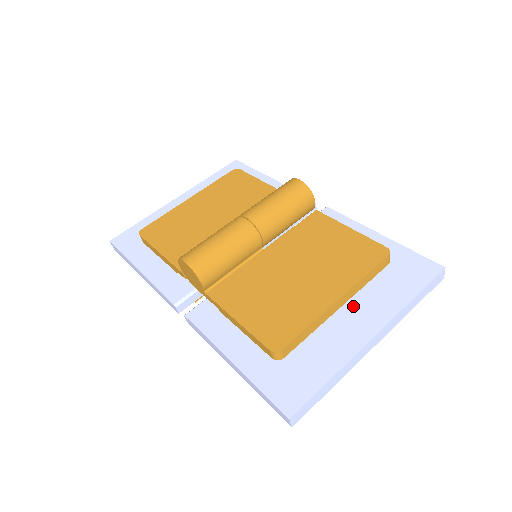
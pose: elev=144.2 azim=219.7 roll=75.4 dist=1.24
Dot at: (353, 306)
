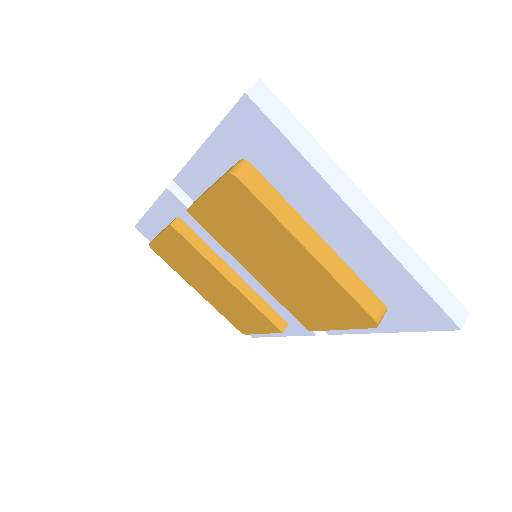
Dot at: occluded
